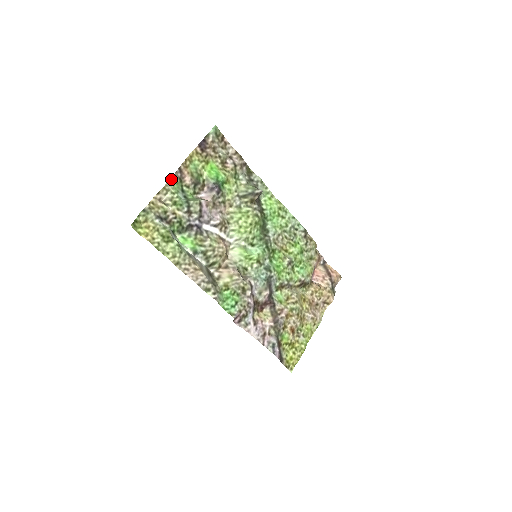
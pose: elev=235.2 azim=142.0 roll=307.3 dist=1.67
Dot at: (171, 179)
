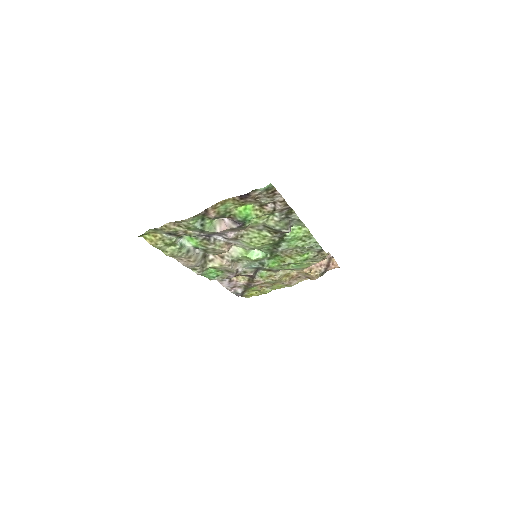
Dot at: (191, 217)
